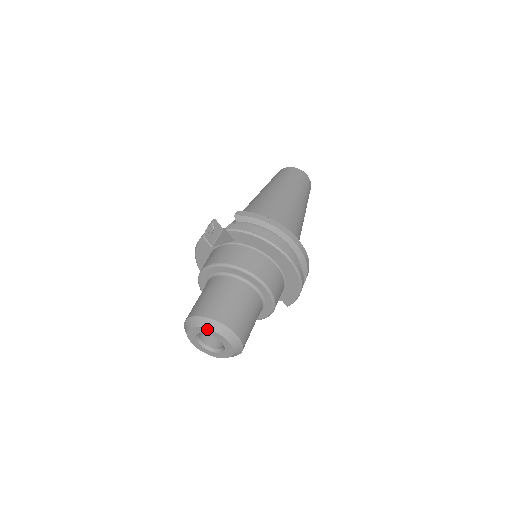
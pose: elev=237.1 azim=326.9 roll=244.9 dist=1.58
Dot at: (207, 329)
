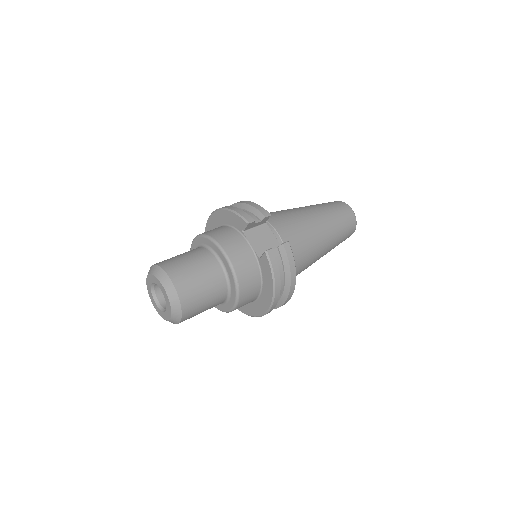
Dot at: (169, 301)
